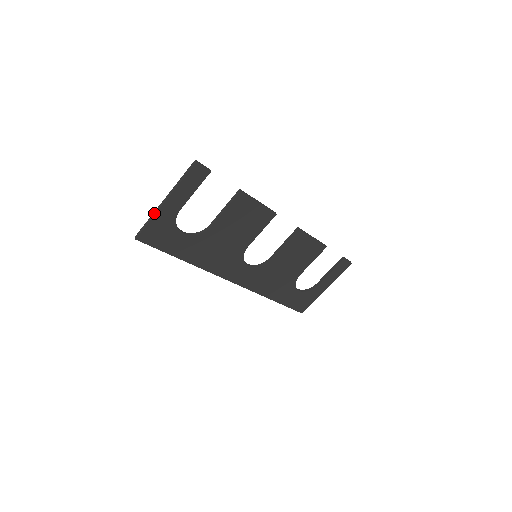
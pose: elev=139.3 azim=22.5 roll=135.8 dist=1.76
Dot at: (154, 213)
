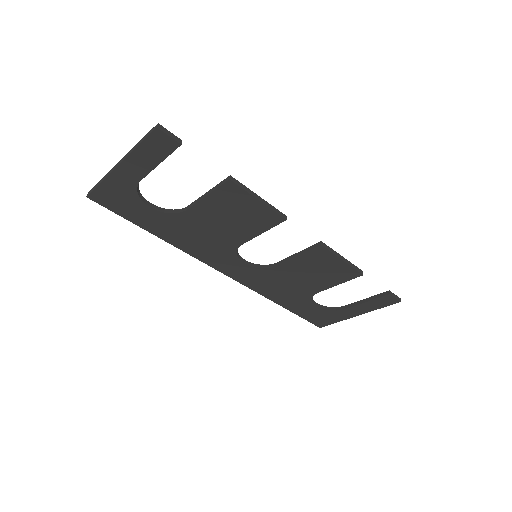
Dot at: (107, 174)
